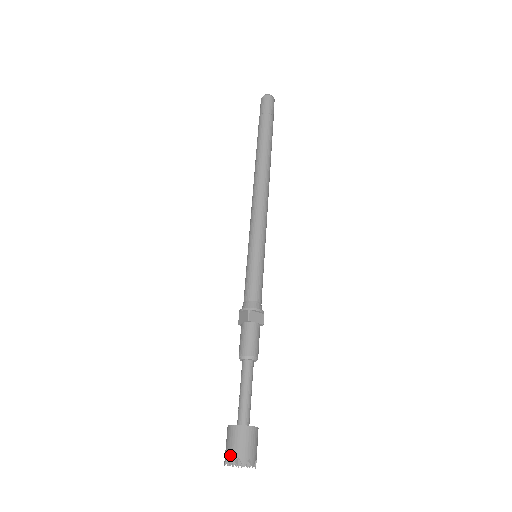
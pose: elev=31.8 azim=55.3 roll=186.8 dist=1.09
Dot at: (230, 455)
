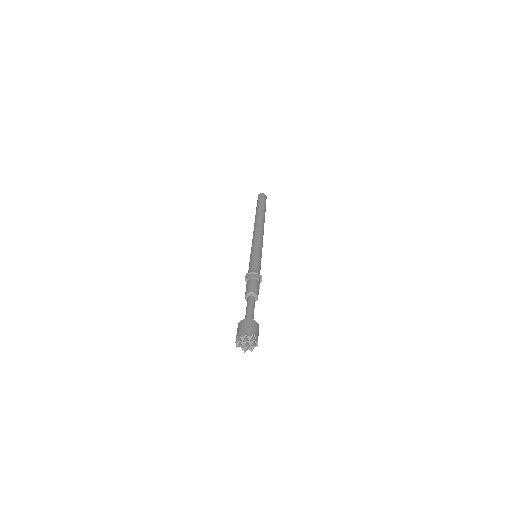
Dot at: (236, 338)
